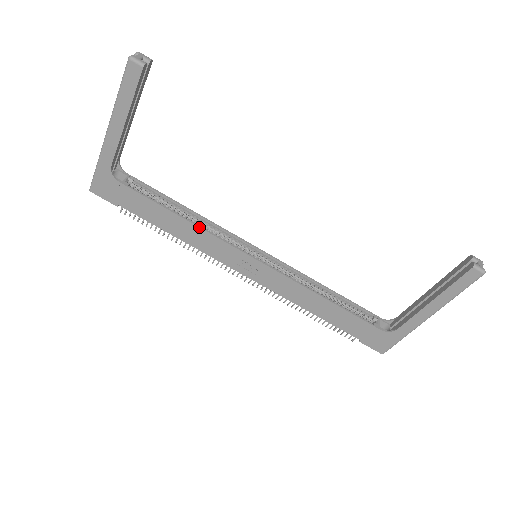
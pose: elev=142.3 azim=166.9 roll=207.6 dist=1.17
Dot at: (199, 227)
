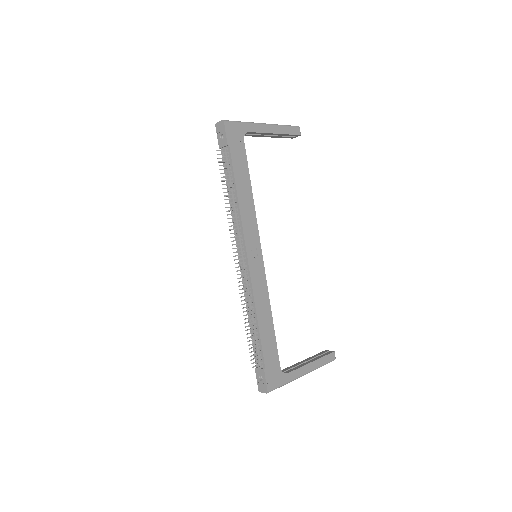
Dot at: occluded
